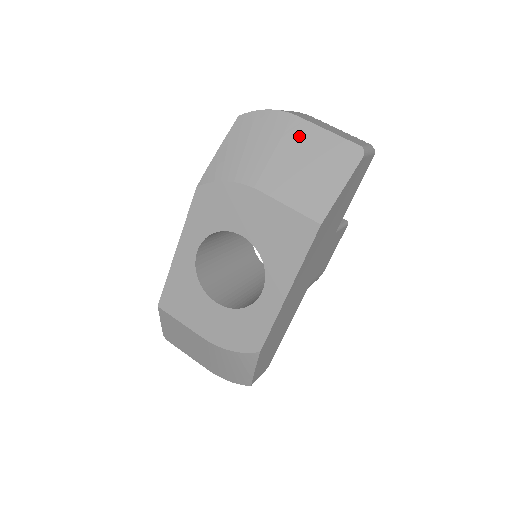
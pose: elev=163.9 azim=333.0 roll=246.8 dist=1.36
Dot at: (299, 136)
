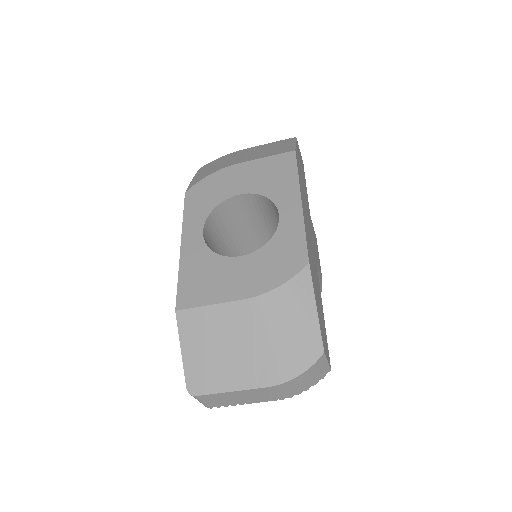
Dot at: (249, 150)
